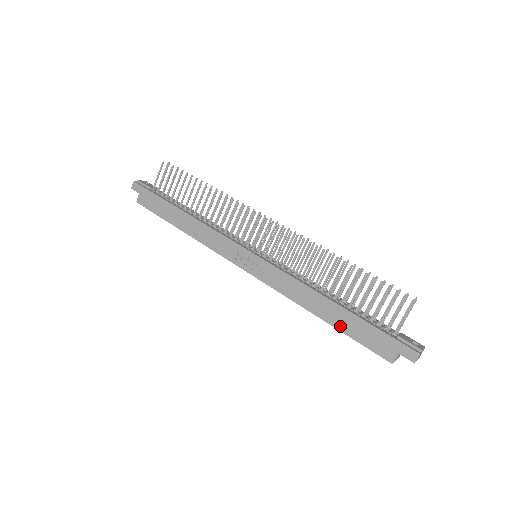
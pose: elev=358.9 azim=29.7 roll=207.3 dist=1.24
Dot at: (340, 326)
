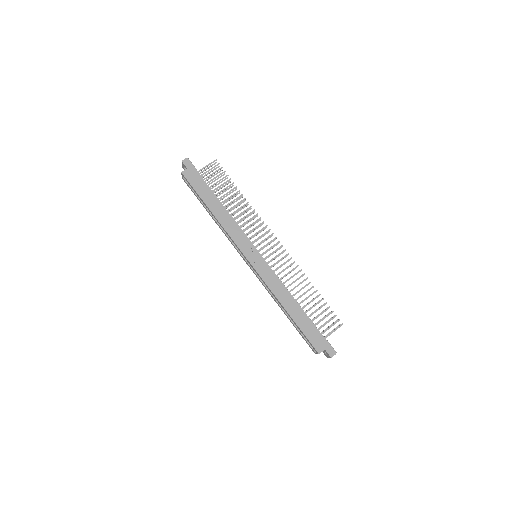
Dot at: (298, 321)
